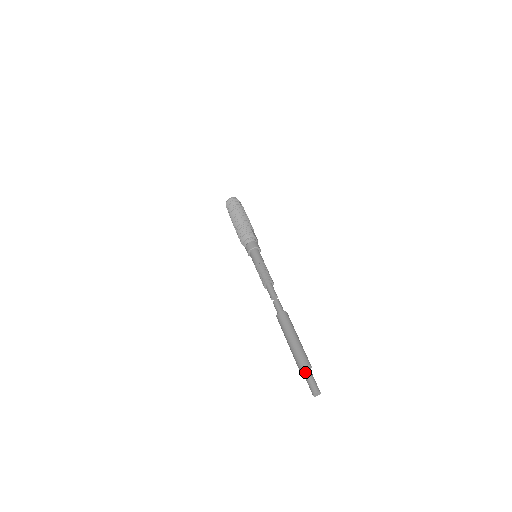
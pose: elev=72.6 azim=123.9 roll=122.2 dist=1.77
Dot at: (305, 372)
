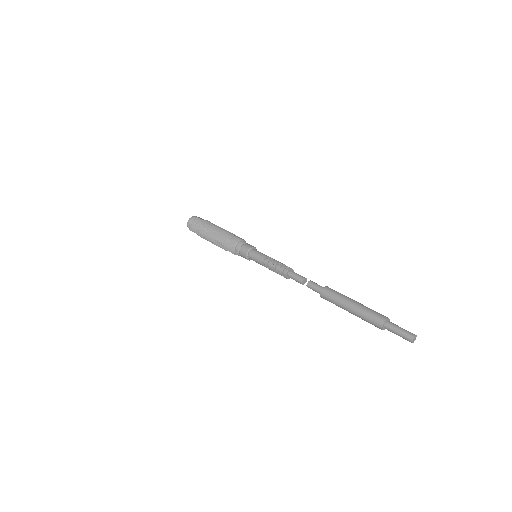
Dot at: (388, 327)
